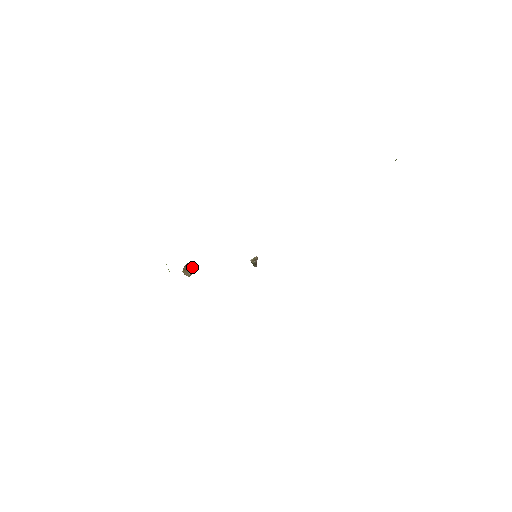
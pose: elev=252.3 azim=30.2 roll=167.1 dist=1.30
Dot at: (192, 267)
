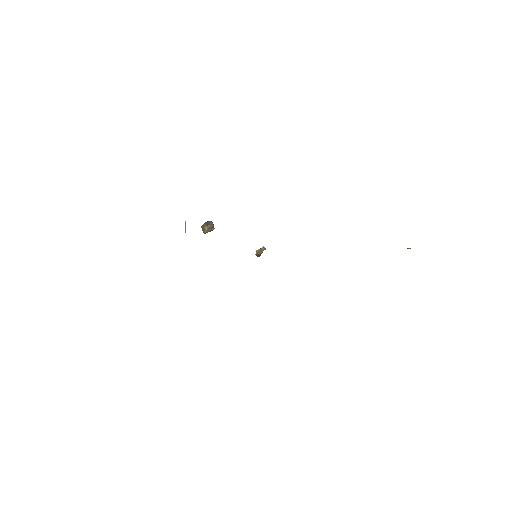
Dot at: (210, 227)
